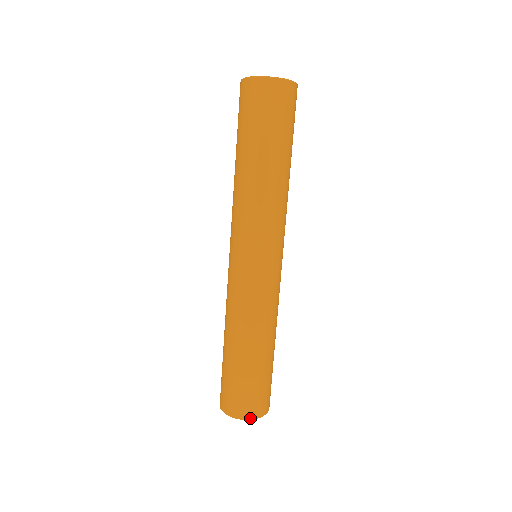
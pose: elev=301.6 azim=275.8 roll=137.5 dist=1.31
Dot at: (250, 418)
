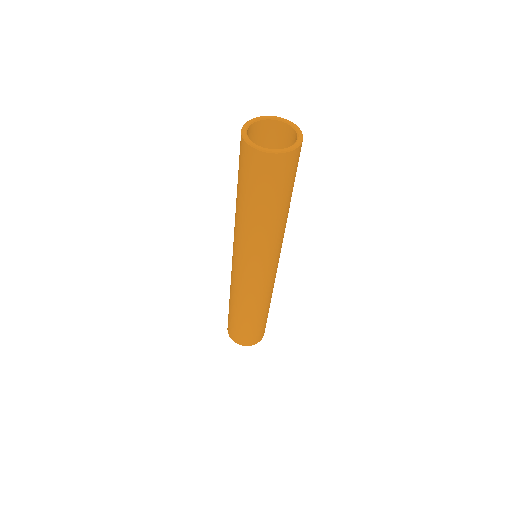
Dot at: (245, 345)
